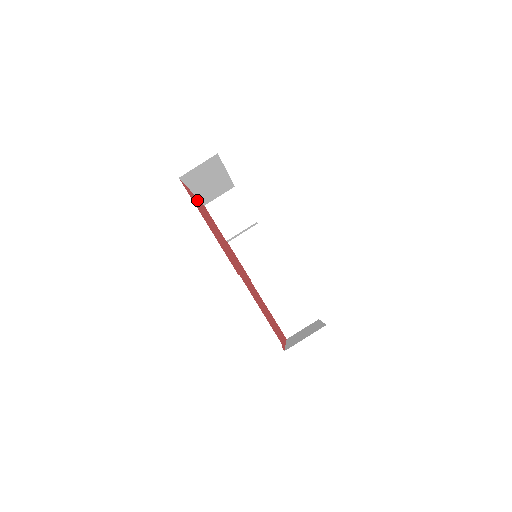
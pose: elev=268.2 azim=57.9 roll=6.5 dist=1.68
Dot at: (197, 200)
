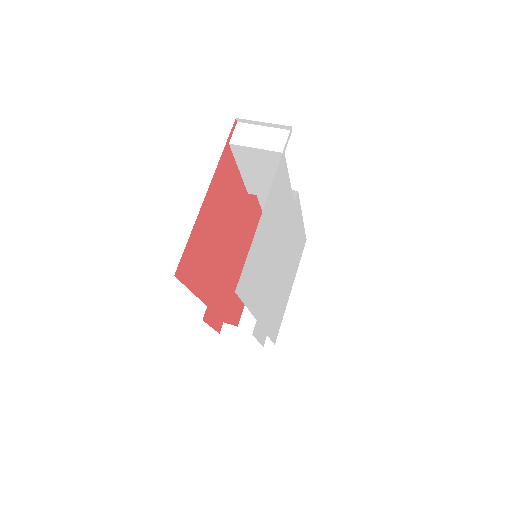
Dot at: occluded
